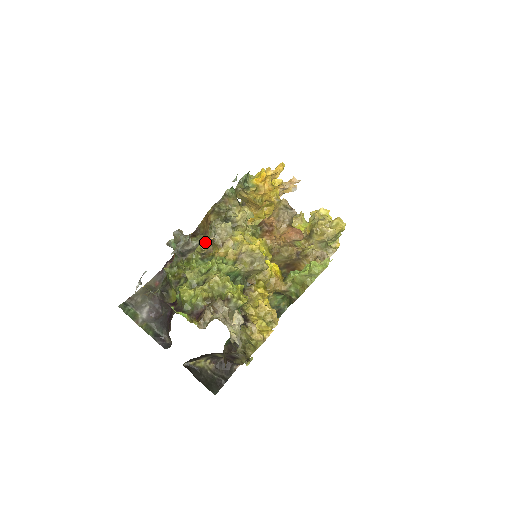
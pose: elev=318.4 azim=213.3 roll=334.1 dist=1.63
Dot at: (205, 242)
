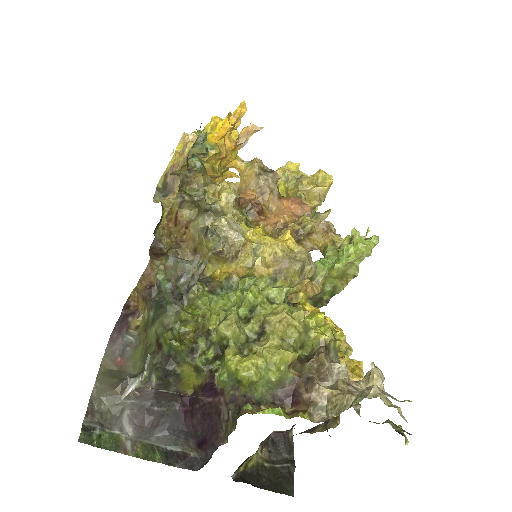
Dot at: occluded
